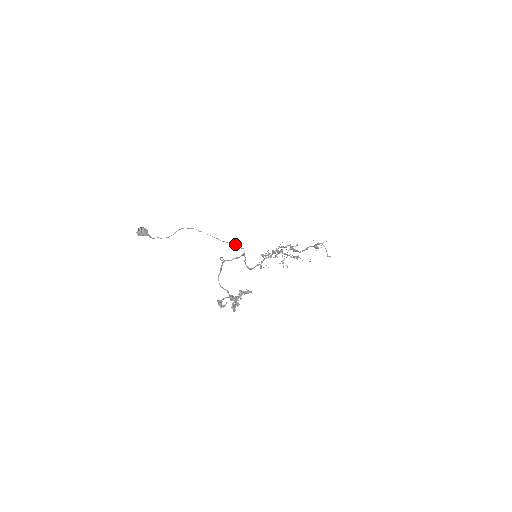
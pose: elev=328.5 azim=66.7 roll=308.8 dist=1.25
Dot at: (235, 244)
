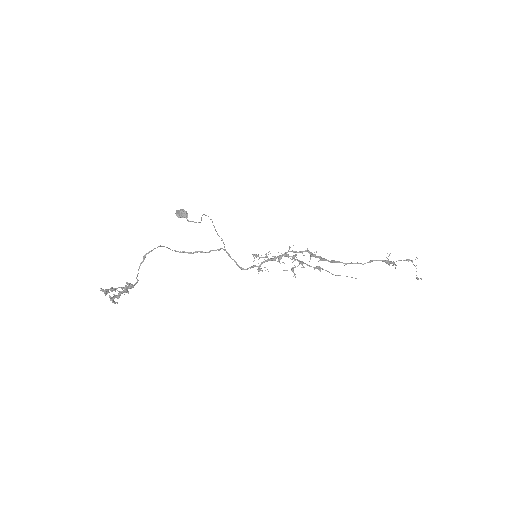
Dot at: occluded
